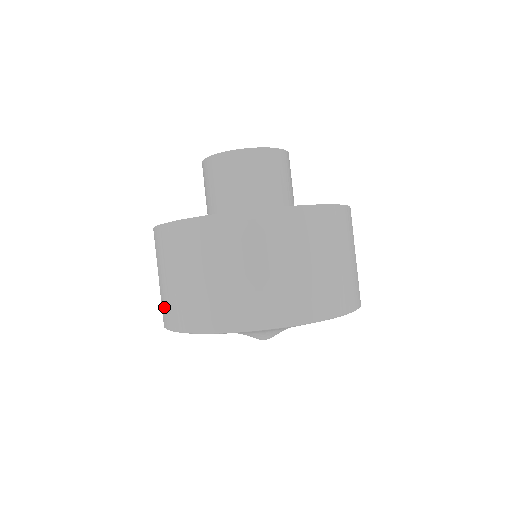
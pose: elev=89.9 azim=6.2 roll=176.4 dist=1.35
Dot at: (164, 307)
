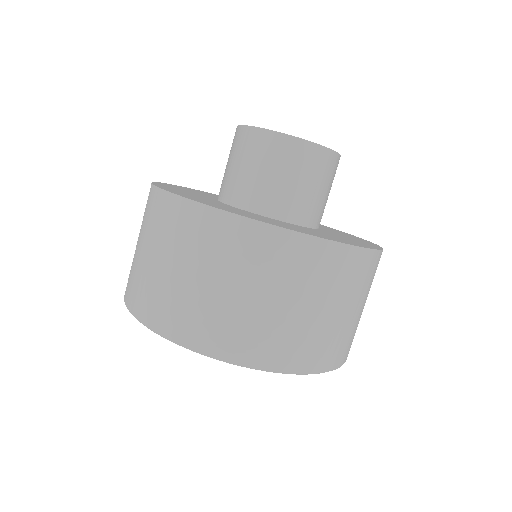
Dot at: occluded
